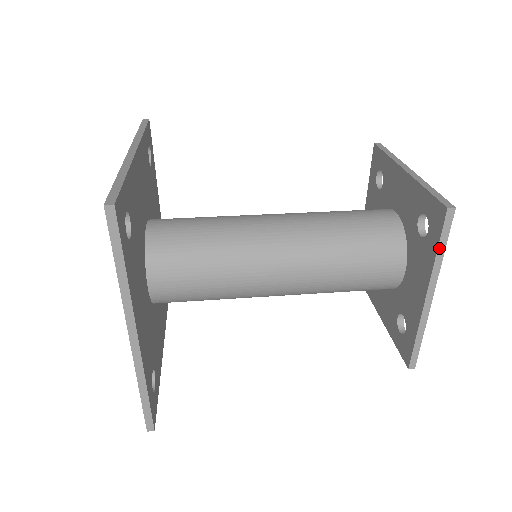
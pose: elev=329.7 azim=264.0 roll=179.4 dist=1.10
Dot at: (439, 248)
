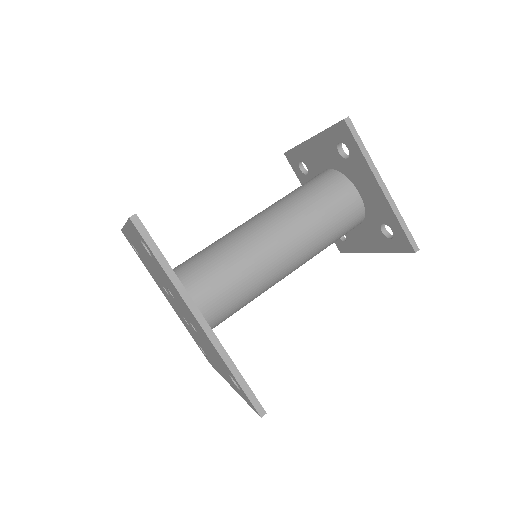
Dot at: (397, 252)
